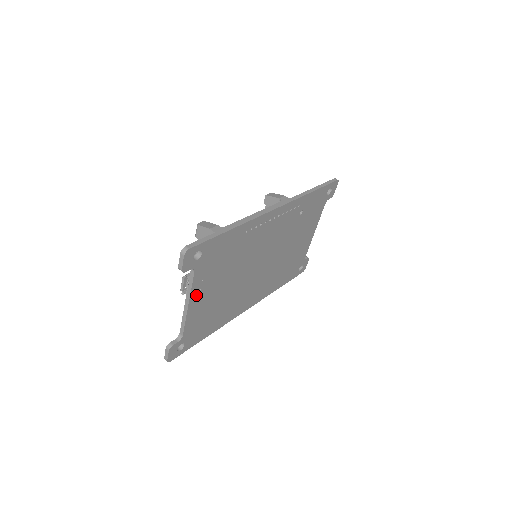
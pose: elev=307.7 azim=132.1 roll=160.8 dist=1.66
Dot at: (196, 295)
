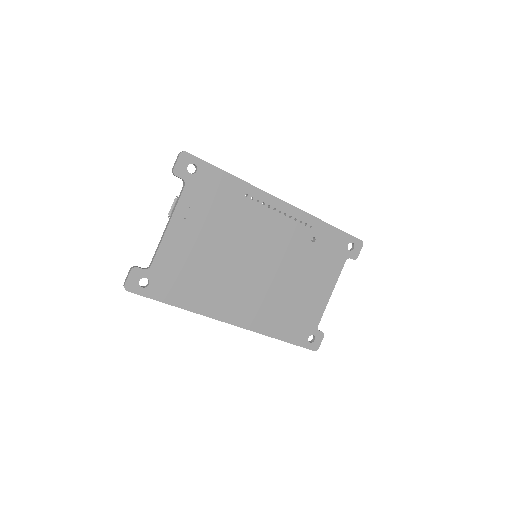
Dot at: (179, 221)
